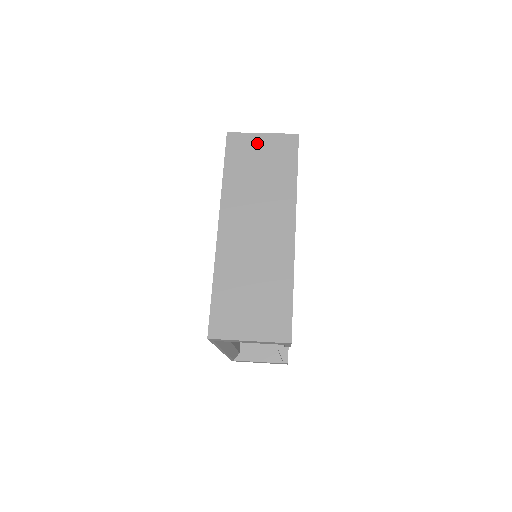
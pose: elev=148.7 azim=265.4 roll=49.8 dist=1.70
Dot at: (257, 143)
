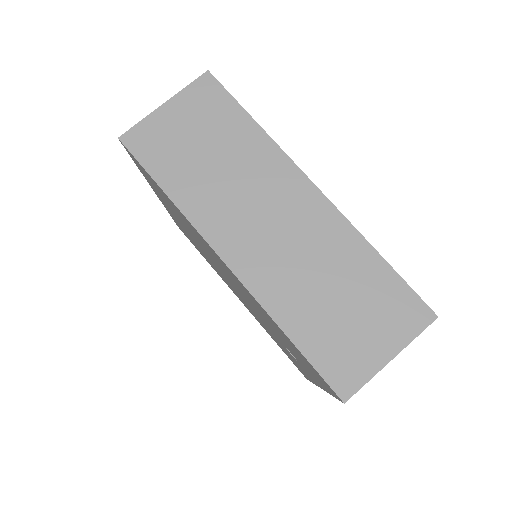
Dot at: (169, 121)
